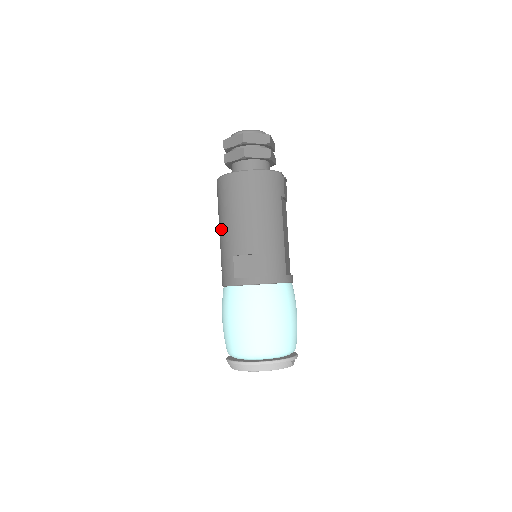
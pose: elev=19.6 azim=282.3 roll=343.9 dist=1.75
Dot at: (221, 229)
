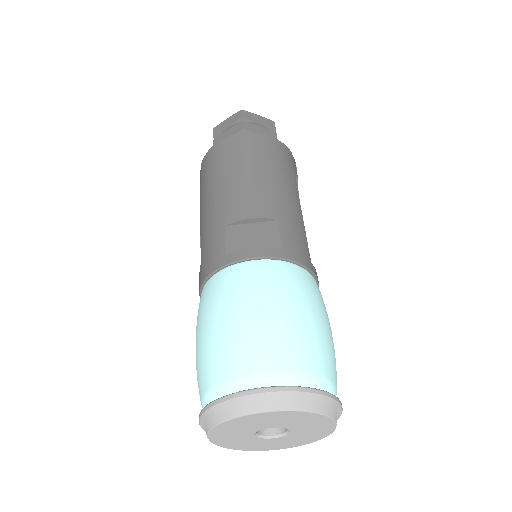
Dot at: (205, 207)
